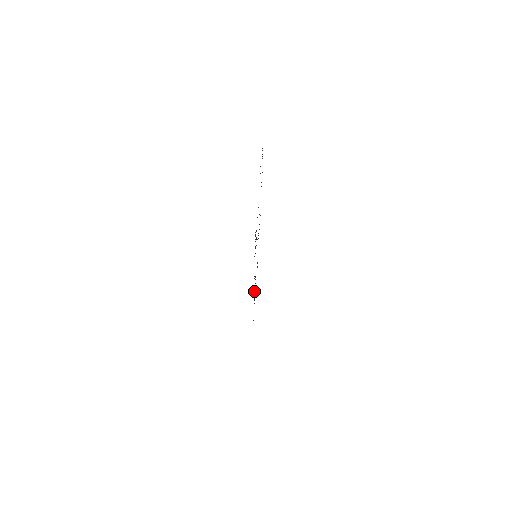
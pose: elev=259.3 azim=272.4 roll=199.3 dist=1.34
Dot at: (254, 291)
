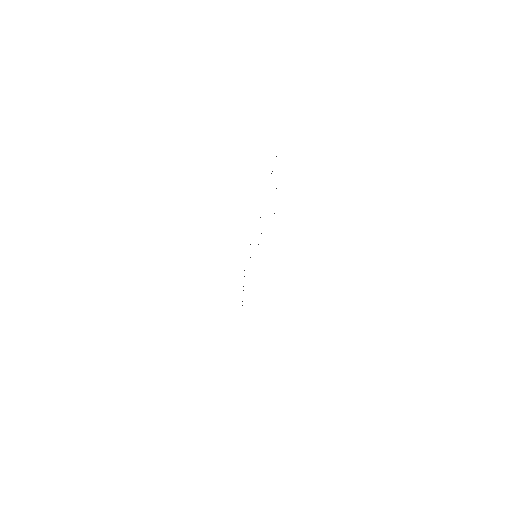
Dot at: occluded
